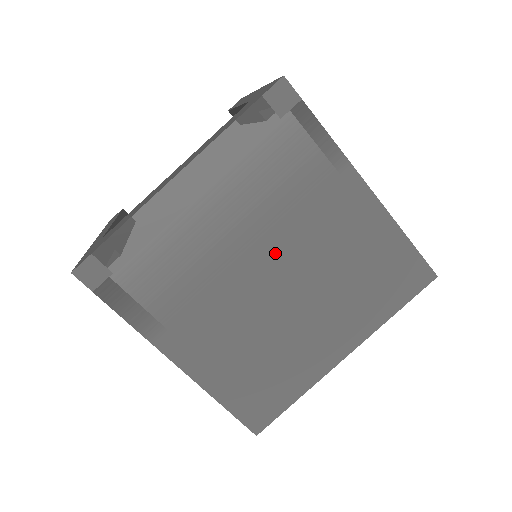
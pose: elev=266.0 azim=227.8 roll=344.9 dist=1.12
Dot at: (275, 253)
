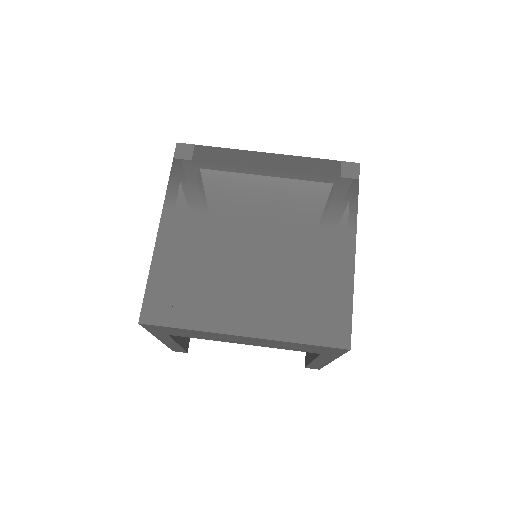
Dot at: (272, 231)
